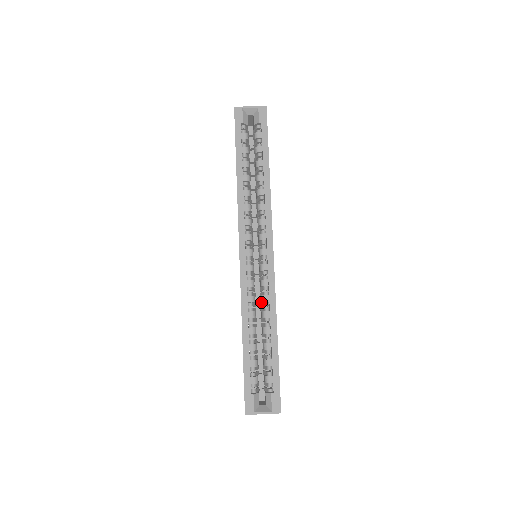
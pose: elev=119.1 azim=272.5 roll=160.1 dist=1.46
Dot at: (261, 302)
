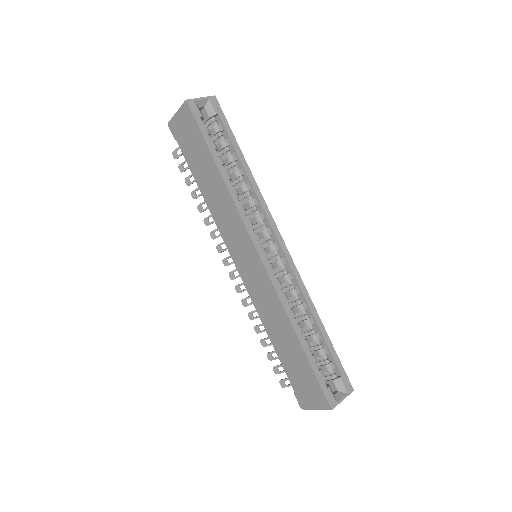
Dot at: (288, 298)
